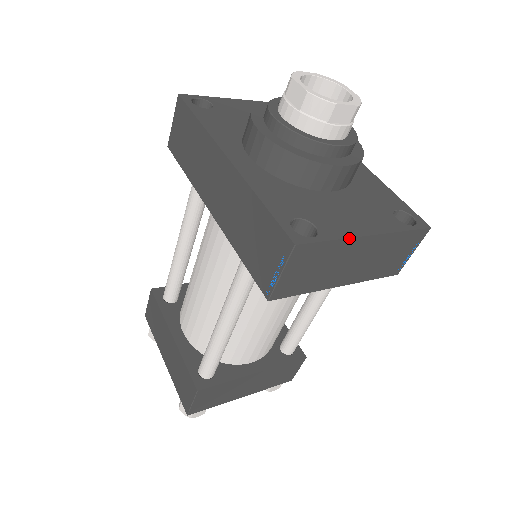
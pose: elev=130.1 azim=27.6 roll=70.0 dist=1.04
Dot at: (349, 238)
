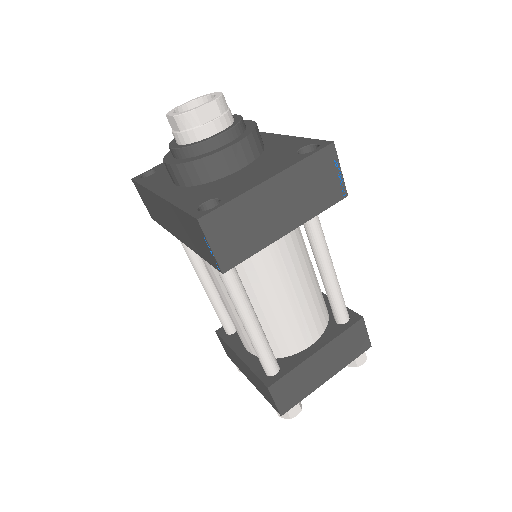
Dot at: (248, 191)
